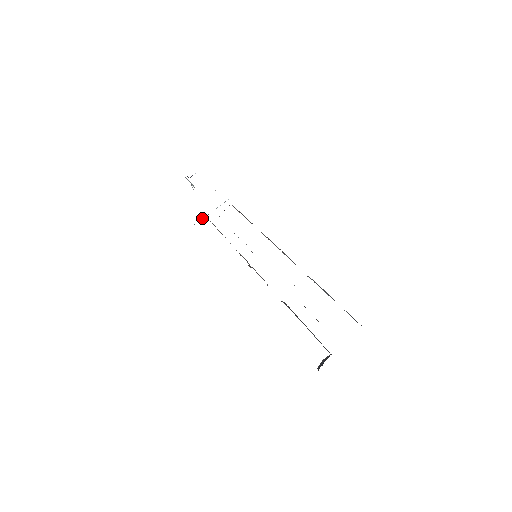
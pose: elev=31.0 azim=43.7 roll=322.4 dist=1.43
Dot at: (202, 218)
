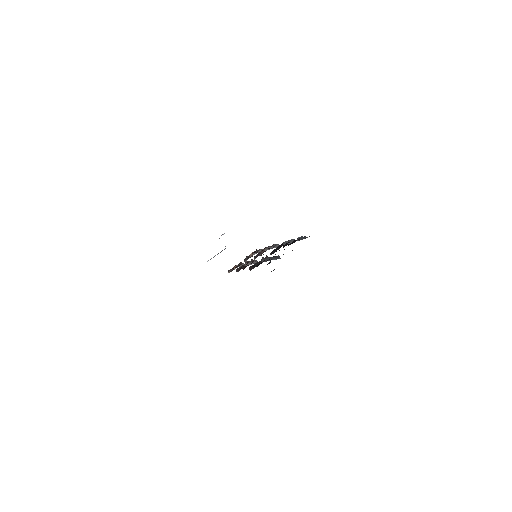
Dot at: occluded
